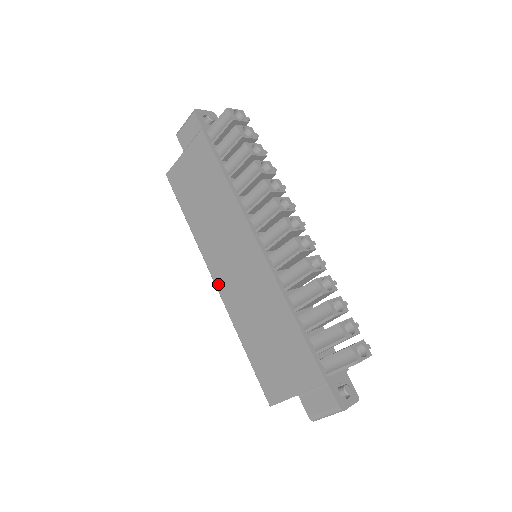
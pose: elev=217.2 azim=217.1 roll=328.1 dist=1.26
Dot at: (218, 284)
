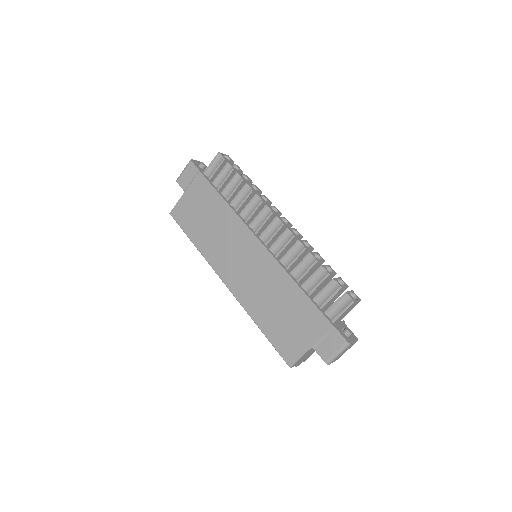
Dot at: (229, 284)
